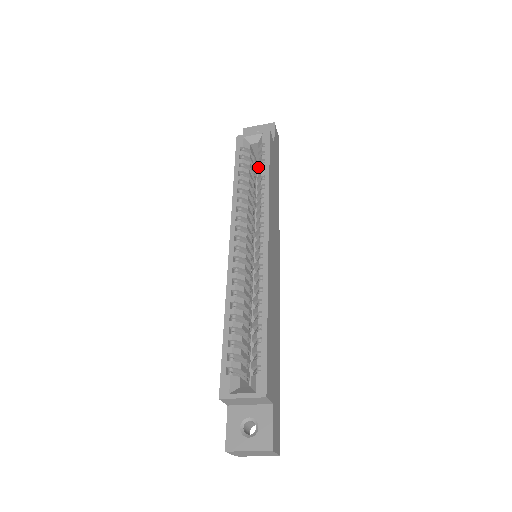
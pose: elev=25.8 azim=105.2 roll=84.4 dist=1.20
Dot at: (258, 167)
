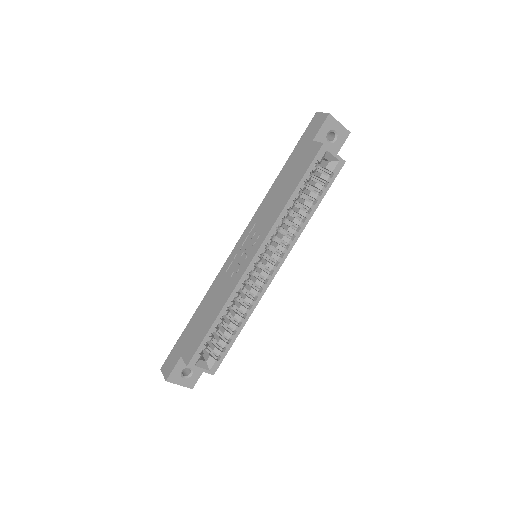
Dot at: (313, 192)
